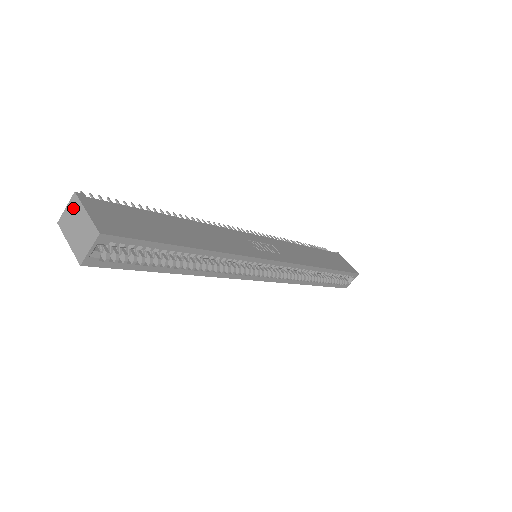
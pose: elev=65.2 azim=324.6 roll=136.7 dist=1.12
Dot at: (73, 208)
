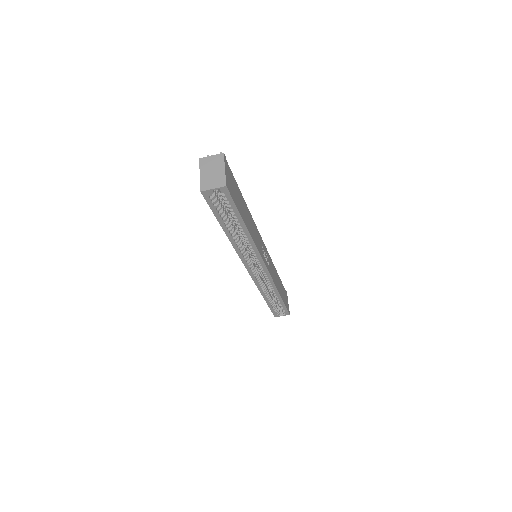
Dot at: (217, 160)
